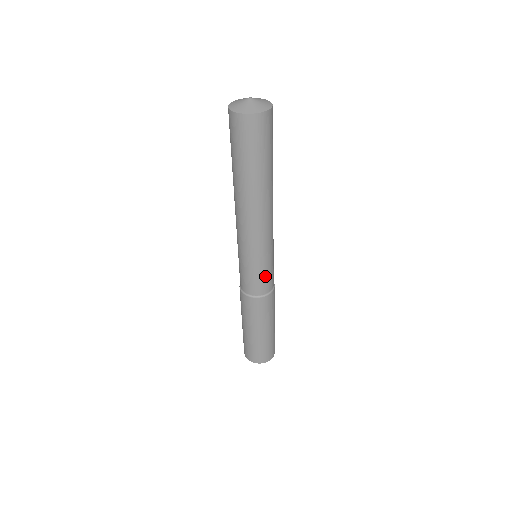
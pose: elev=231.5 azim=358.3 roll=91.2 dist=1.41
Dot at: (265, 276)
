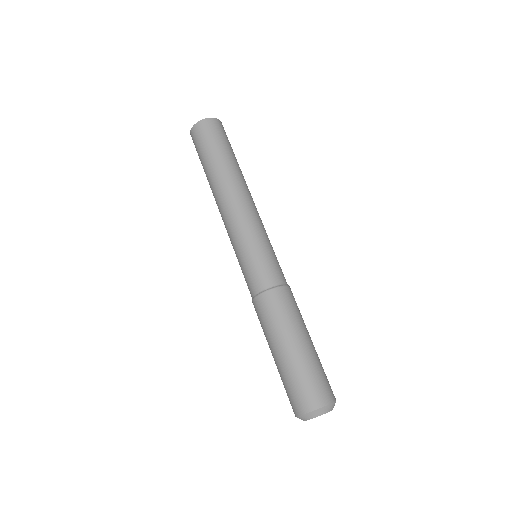
Dot at: (264, 262)
